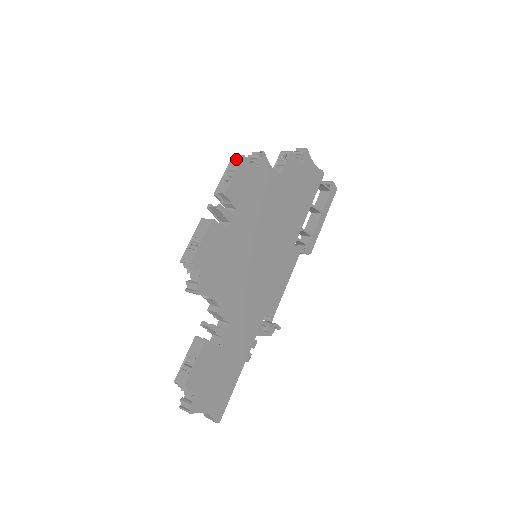
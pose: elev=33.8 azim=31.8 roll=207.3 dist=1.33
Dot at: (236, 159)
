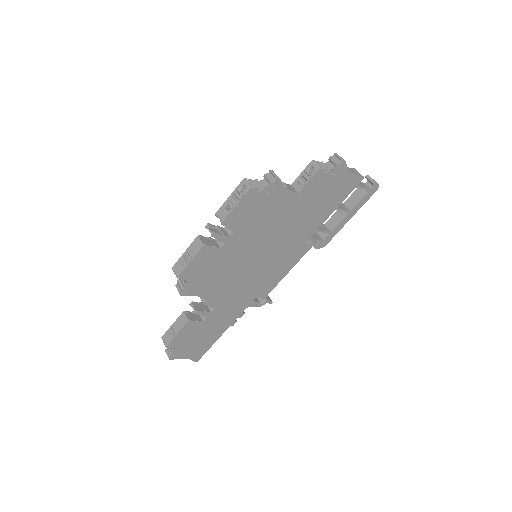
Dot at: (244, 185)
